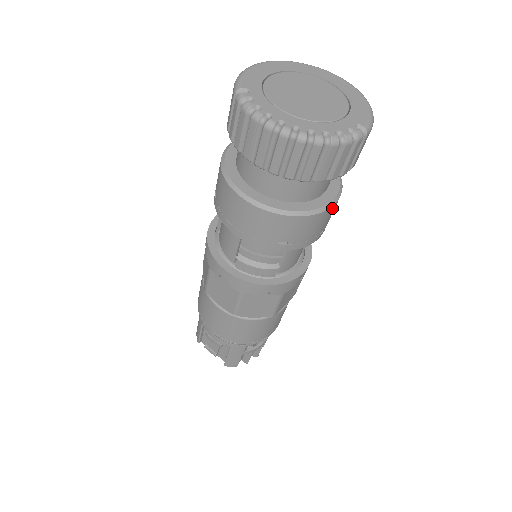
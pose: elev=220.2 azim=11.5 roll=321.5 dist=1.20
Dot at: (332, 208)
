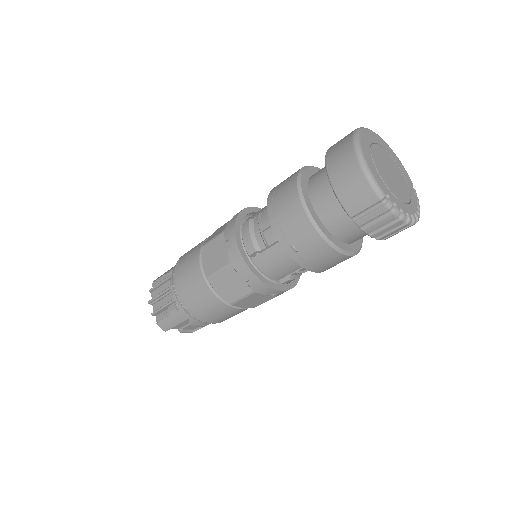
Dot at: occluded
